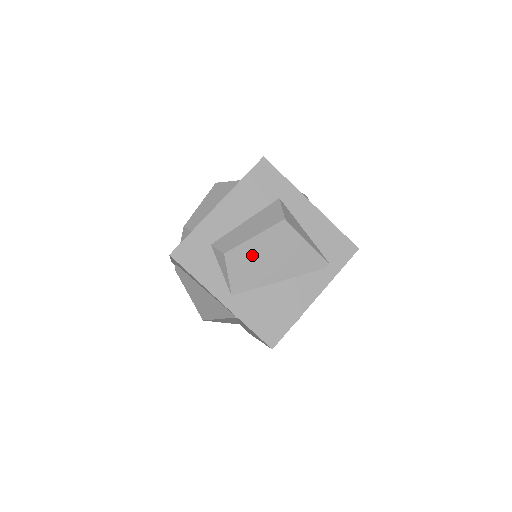
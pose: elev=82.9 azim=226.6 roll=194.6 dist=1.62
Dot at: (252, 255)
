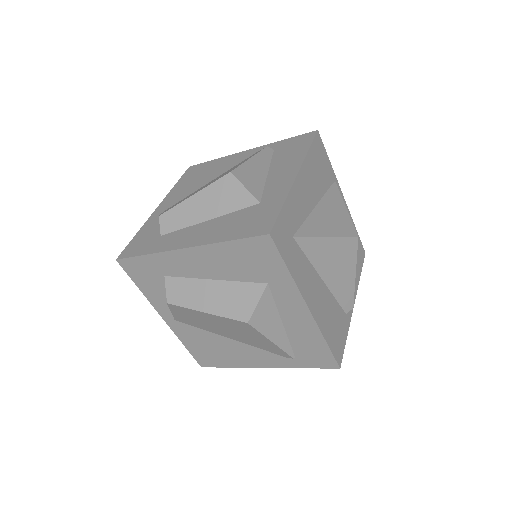
Dot at: (201, 317)
